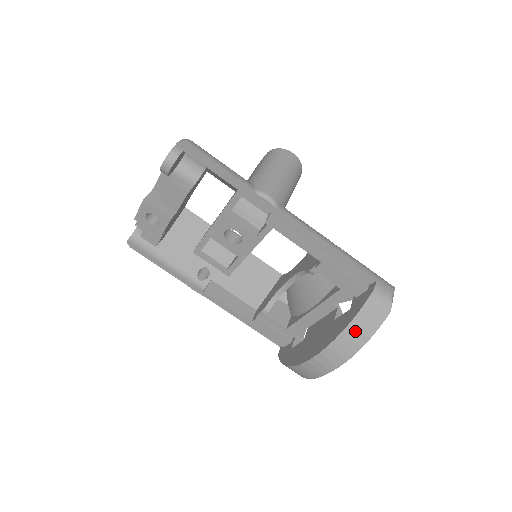
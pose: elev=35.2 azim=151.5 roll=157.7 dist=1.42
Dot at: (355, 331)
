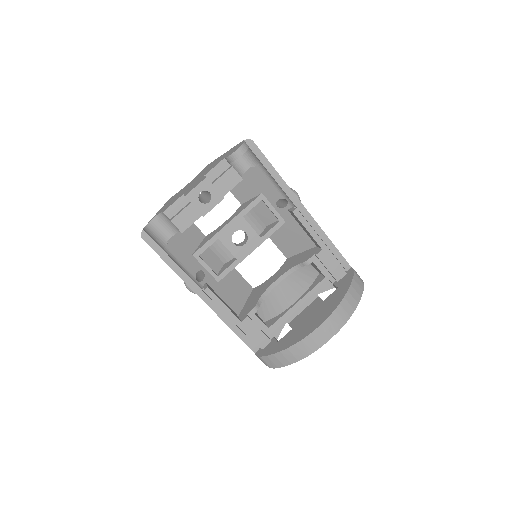
Dot at: (351, 297)
